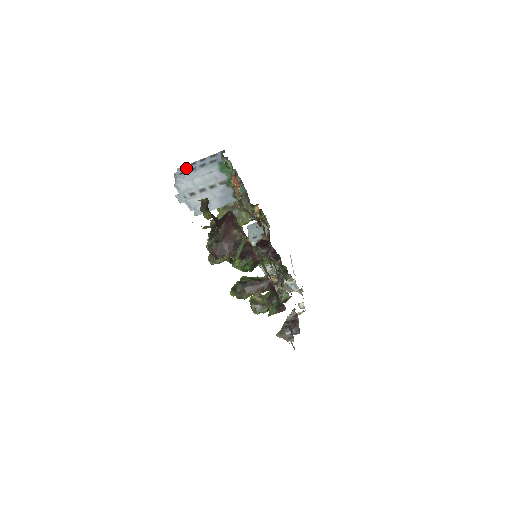
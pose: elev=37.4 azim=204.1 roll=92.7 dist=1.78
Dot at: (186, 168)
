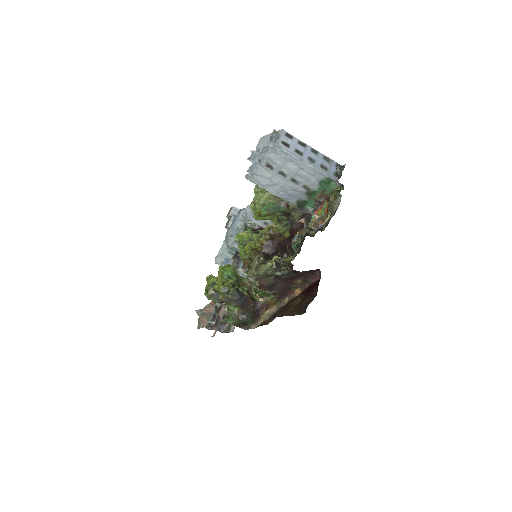
Dot at: (293, 142)
